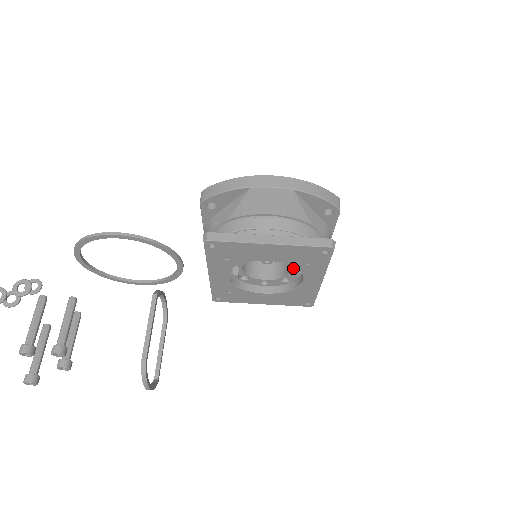
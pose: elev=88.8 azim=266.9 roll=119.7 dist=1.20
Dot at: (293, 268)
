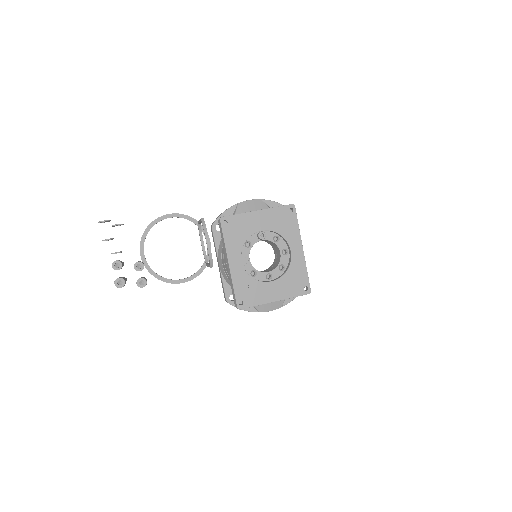
Dot at: (281, 249)
